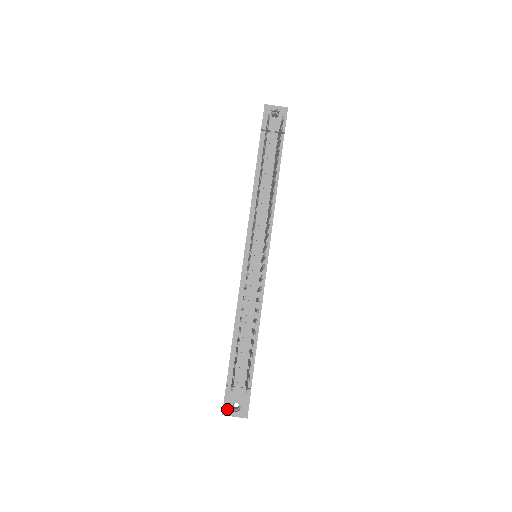
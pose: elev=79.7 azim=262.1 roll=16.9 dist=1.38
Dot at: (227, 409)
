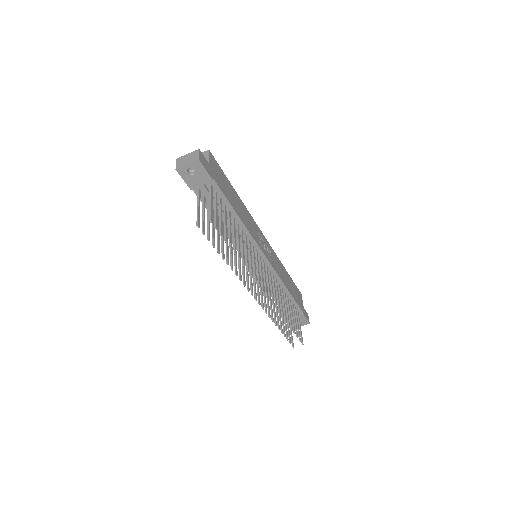
Dot at: occluded
